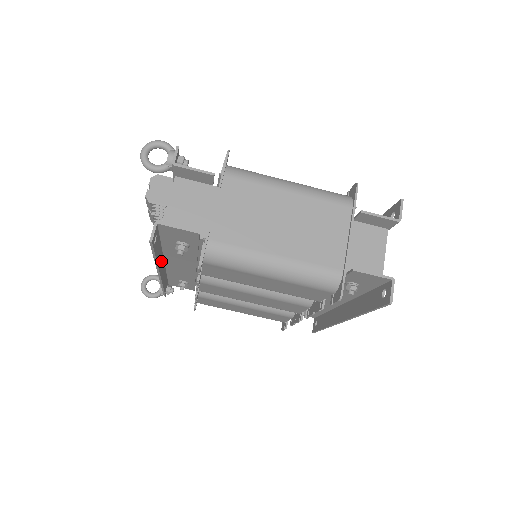
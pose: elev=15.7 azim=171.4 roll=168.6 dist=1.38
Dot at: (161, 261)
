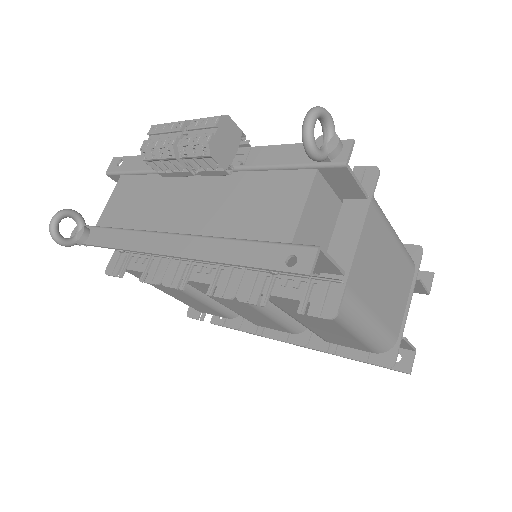
Dot at: (193, 246)
